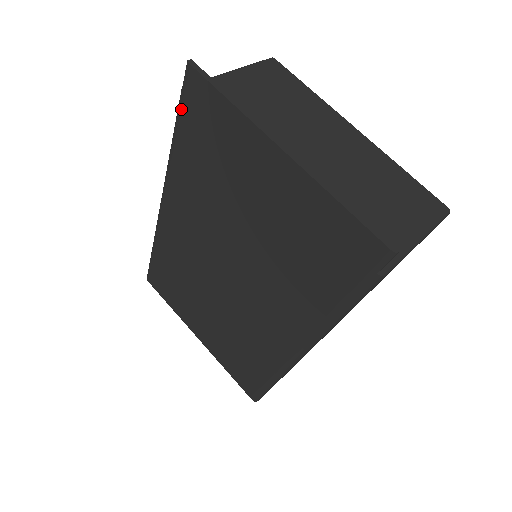
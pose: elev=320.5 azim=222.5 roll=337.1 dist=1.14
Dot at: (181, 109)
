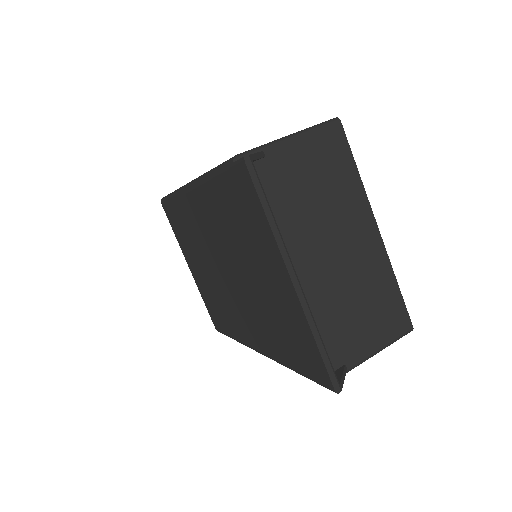
Dot at: (227, 172)
